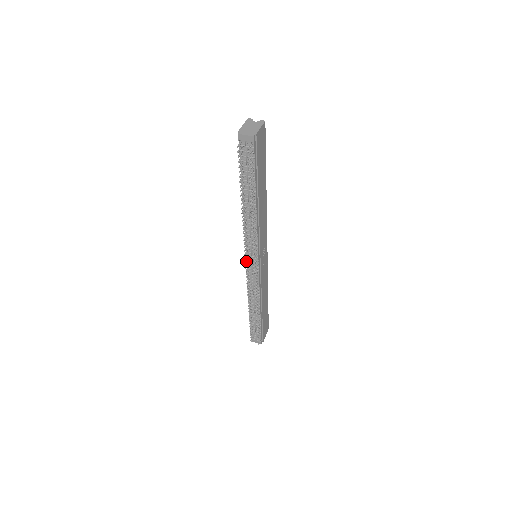
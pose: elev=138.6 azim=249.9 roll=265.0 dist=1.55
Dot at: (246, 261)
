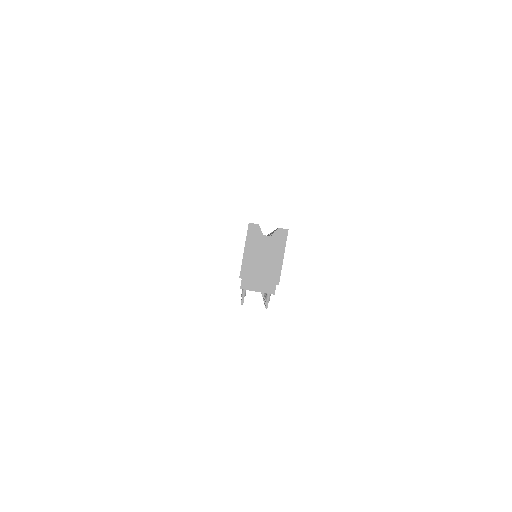
Dot at: occluded
